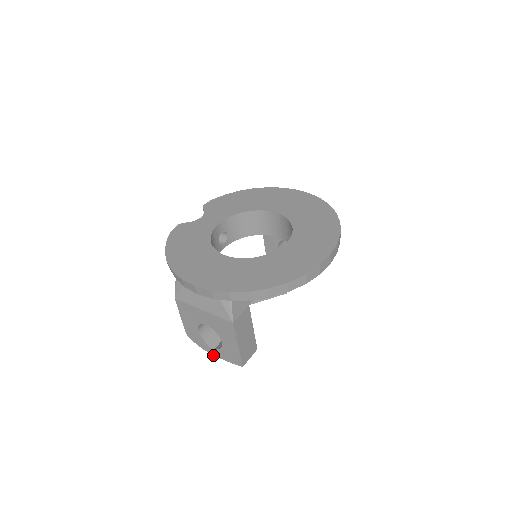
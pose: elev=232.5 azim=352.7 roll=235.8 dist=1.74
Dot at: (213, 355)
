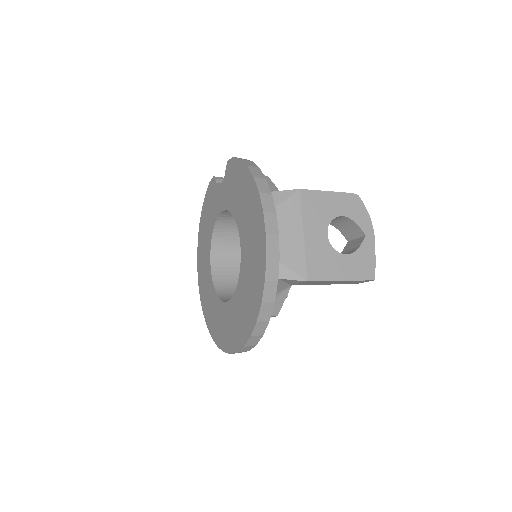
Dot at: occluded
